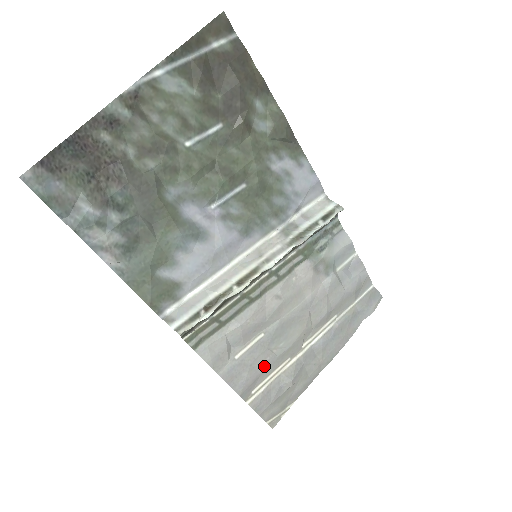
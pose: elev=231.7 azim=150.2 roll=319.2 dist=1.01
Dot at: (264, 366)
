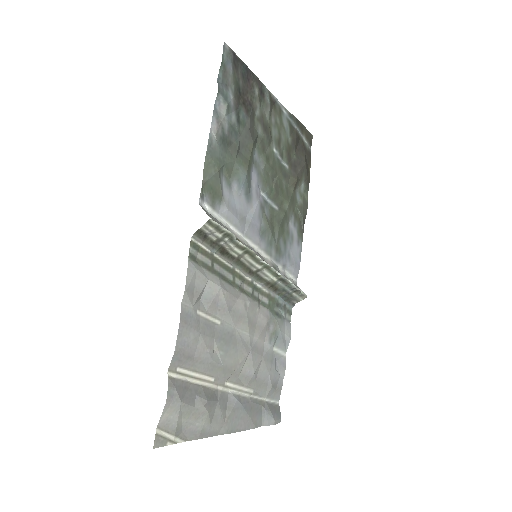
Dot at: (202, 354)
